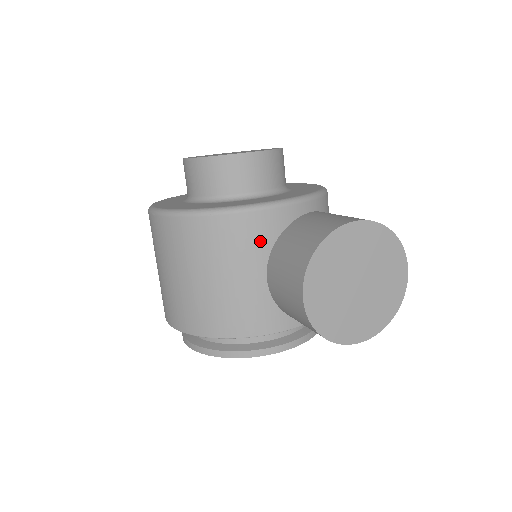
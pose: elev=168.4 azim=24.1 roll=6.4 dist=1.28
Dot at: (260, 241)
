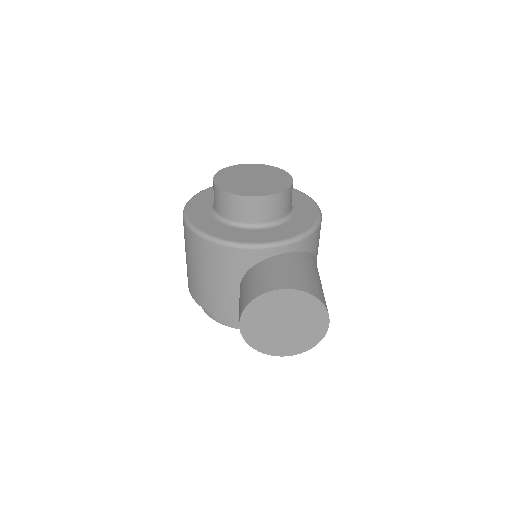
Dot at: (237, 267)
